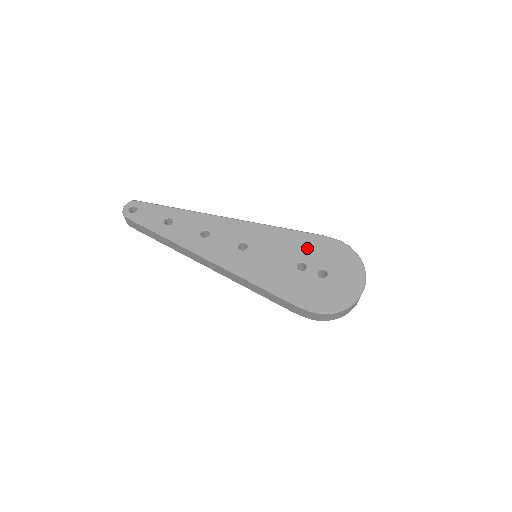
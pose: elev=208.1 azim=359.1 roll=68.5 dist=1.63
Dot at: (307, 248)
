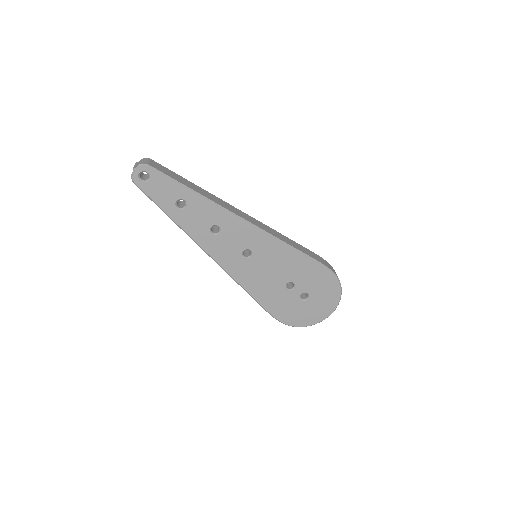
Dot at: (303, 273)
